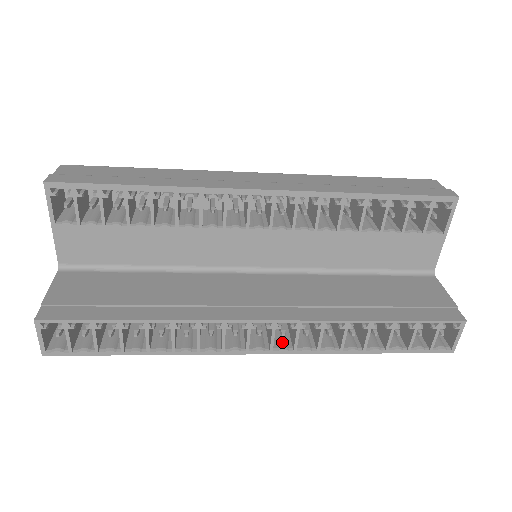
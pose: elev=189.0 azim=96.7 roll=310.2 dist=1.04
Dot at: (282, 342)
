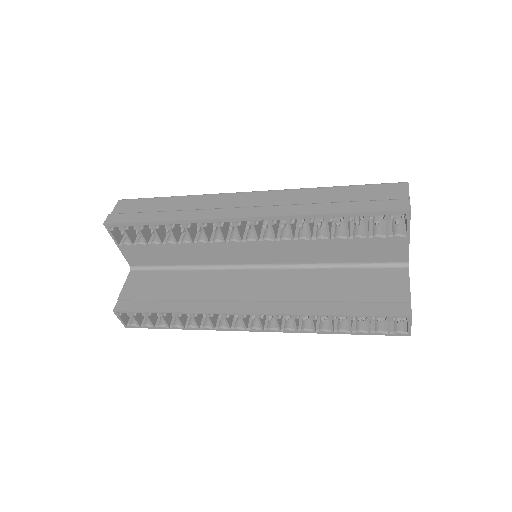
Dot at: (272, 323)
